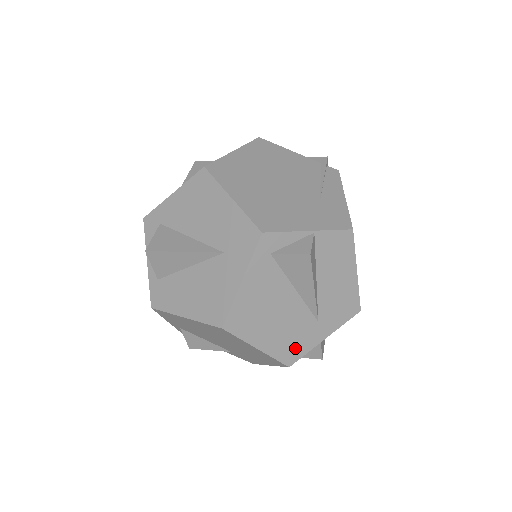
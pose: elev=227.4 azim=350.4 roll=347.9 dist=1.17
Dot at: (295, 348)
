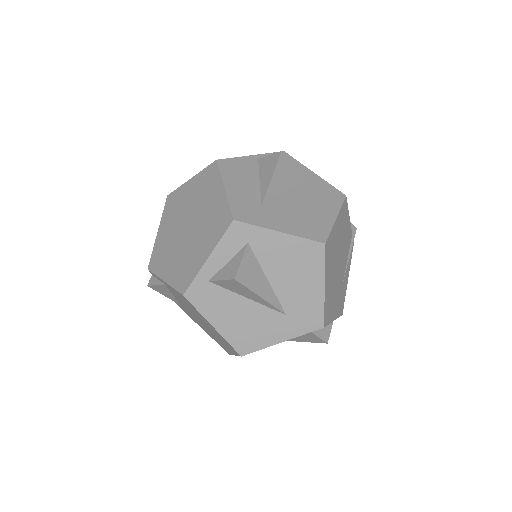
Dot at: occluded
